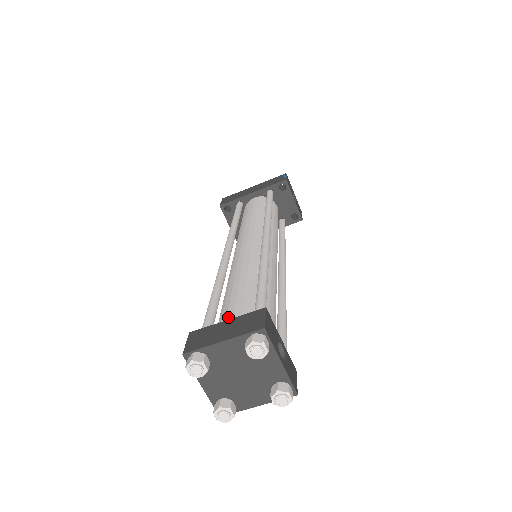
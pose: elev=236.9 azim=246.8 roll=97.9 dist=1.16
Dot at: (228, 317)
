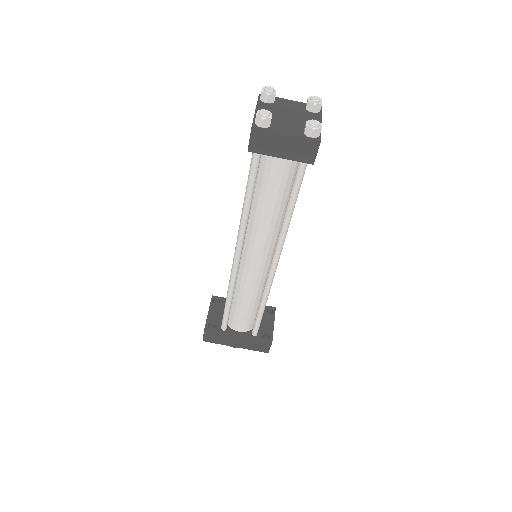
Dot at: occluded
